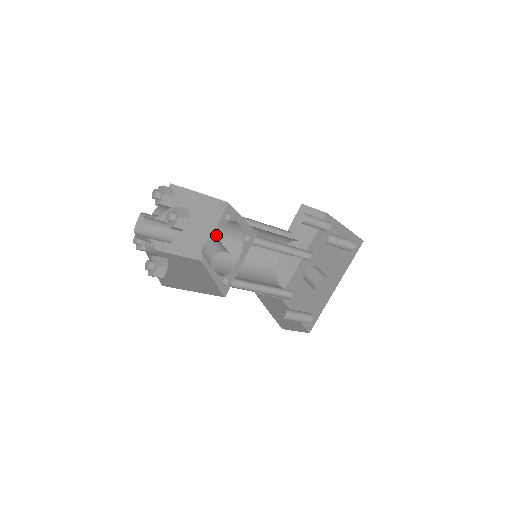
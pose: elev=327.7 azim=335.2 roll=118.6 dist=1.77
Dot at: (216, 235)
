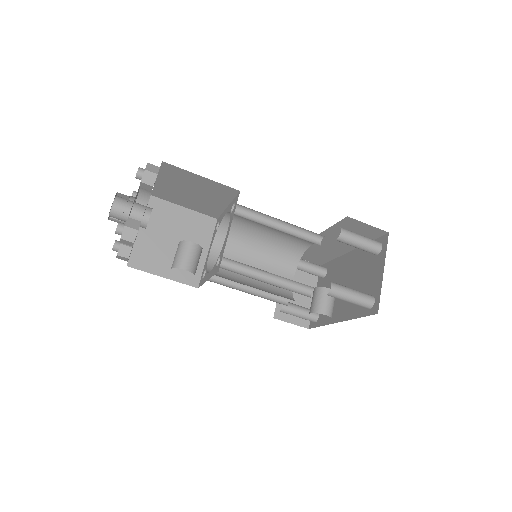
Dot at: (226, 212)
